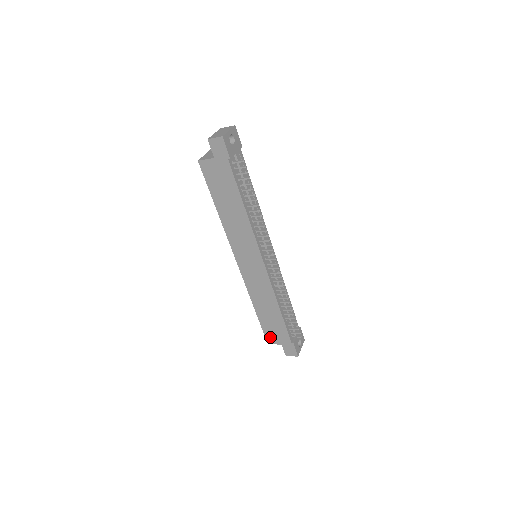
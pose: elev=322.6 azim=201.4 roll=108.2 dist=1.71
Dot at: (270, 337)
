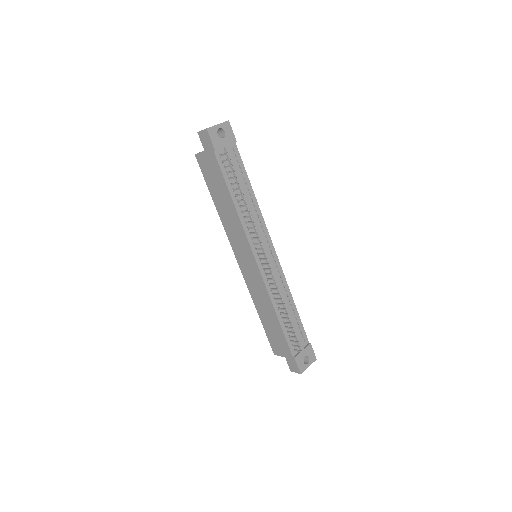
Dot at: (275, 347)
